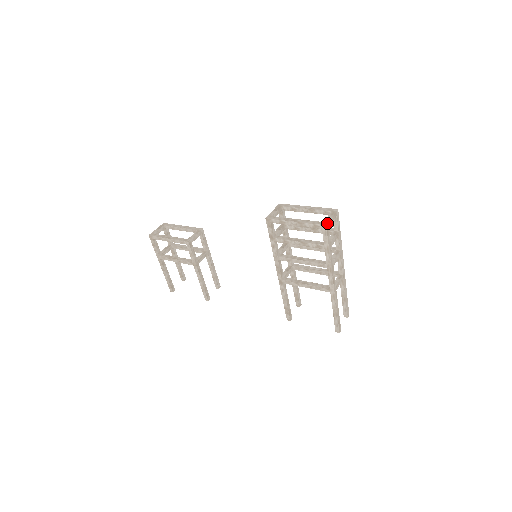
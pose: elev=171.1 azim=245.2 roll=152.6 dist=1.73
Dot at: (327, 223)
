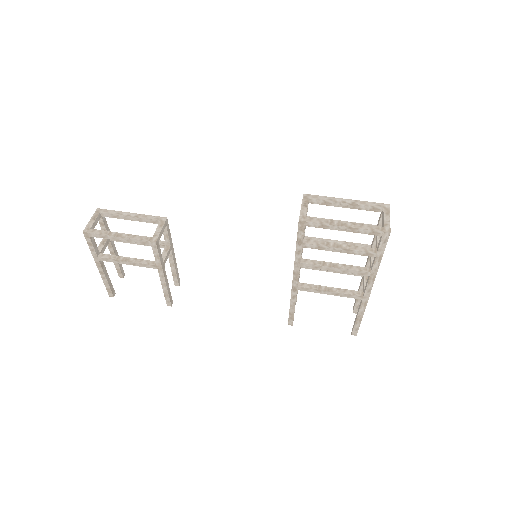
Dot at: (390, 229)
